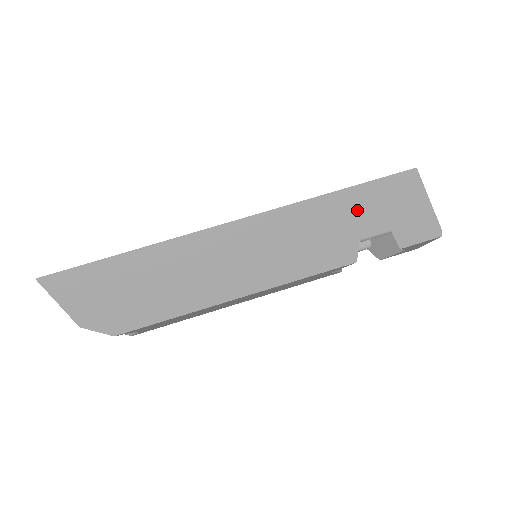
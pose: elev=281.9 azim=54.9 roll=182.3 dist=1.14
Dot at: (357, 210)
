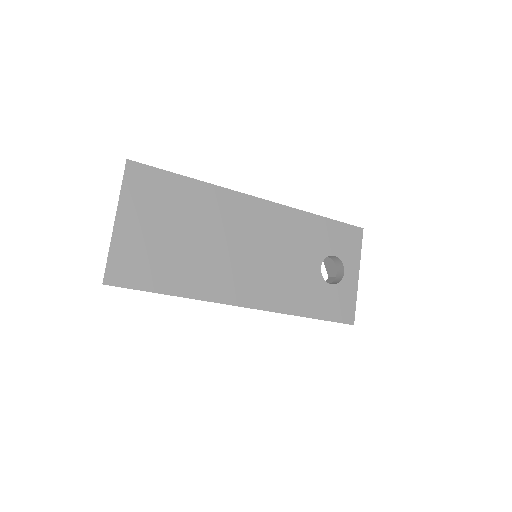
Dot at: occluded
